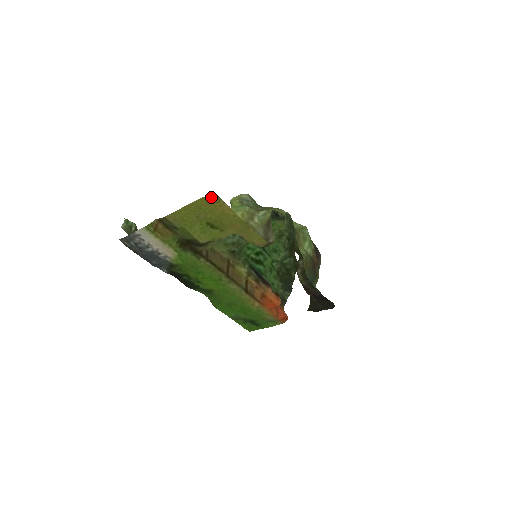
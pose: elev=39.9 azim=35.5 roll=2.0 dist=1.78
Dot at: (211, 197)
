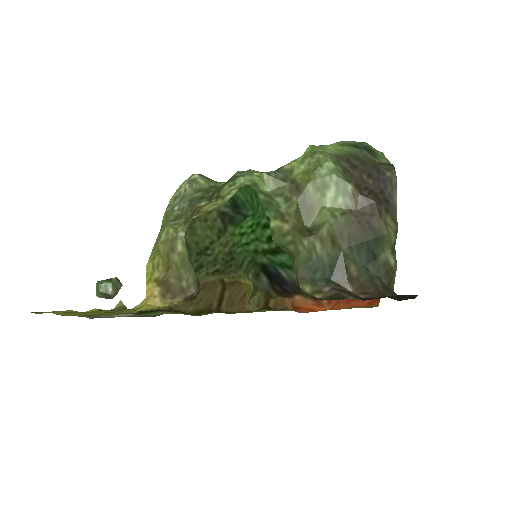
Dot at: (41, 313)
